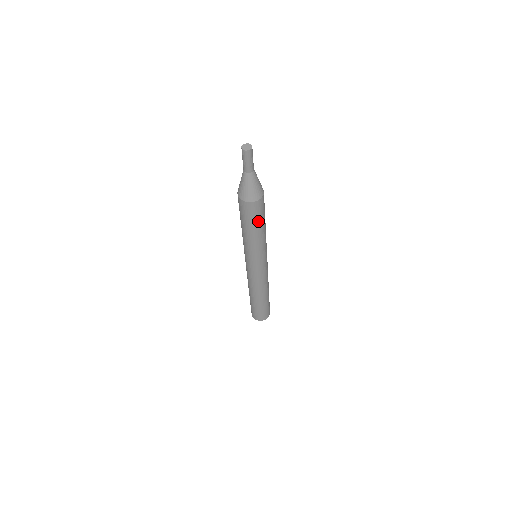
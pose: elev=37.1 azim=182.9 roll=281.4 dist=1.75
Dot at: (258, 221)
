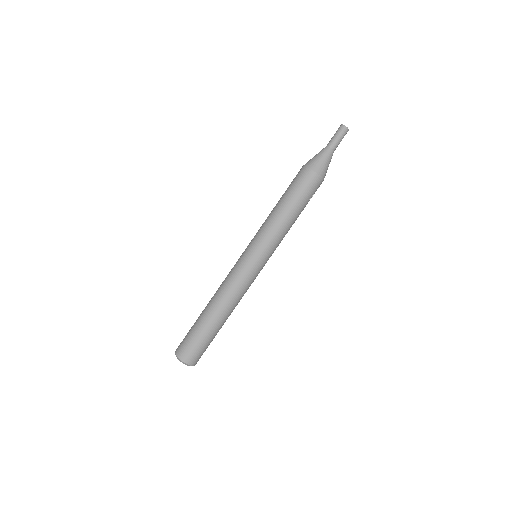
Dot at: (298, 197)
